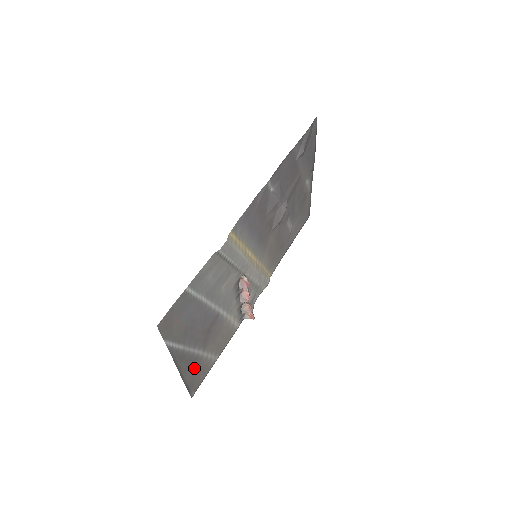
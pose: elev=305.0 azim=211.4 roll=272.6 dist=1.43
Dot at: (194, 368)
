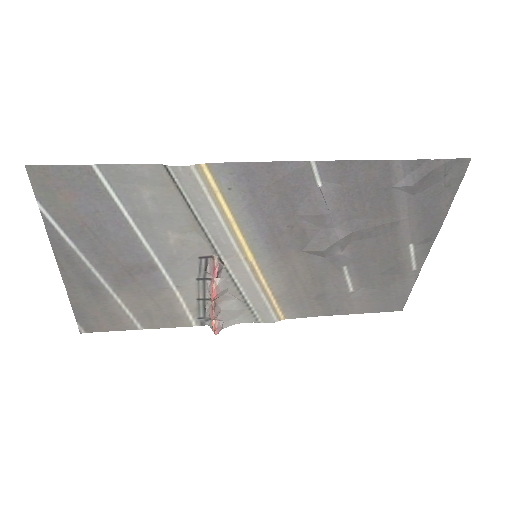
Dot at: (92, 297)
